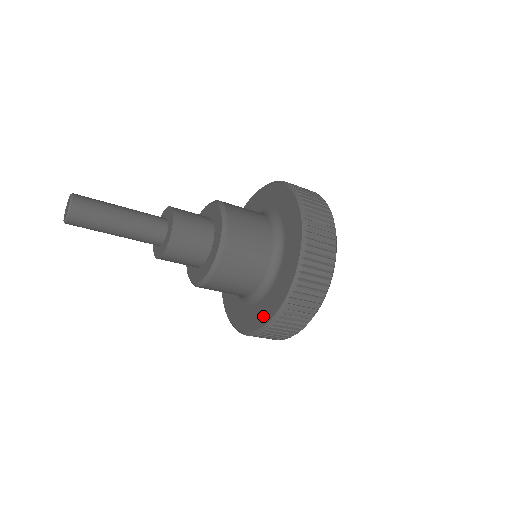
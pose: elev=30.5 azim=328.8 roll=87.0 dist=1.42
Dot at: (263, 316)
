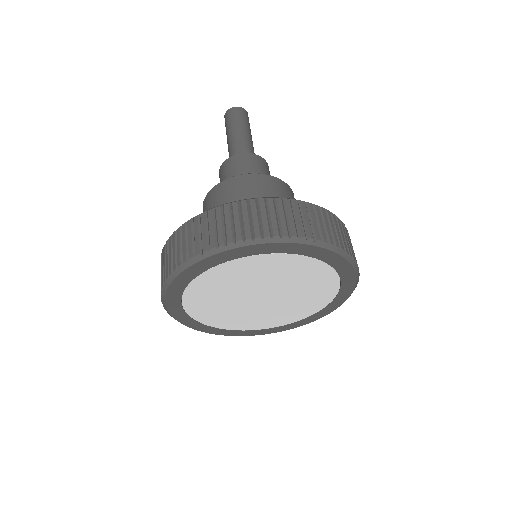
Dot at: occluded
